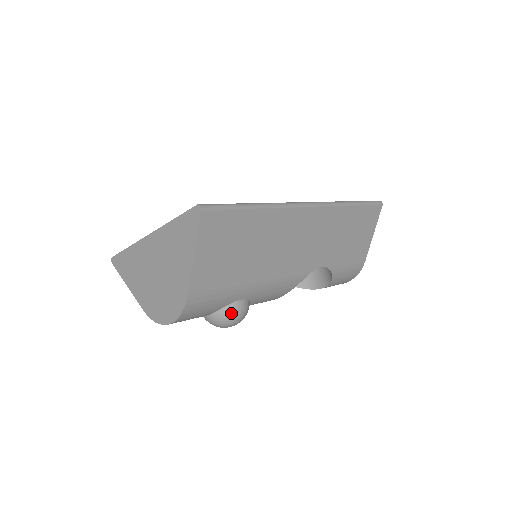
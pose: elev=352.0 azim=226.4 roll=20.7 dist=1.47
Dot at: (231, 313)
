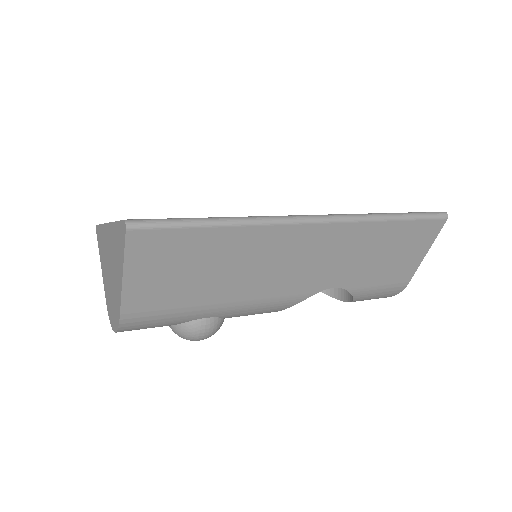
Dot at: (191, 331)
